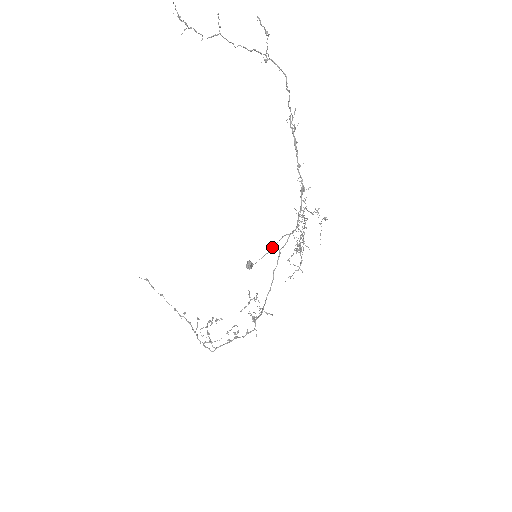
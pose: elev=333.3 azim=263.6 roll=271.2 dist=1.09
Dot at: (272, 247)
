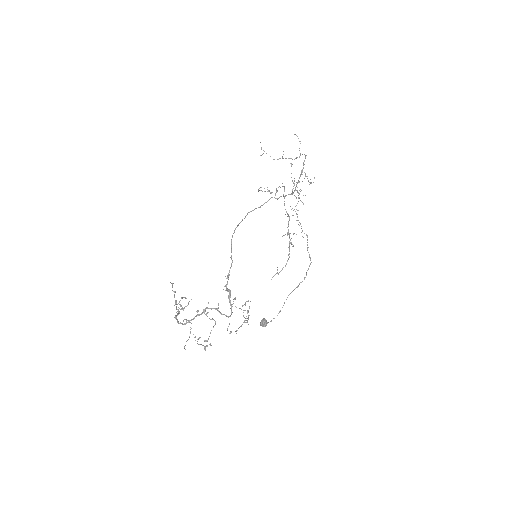
Dot at: (286, 299)
